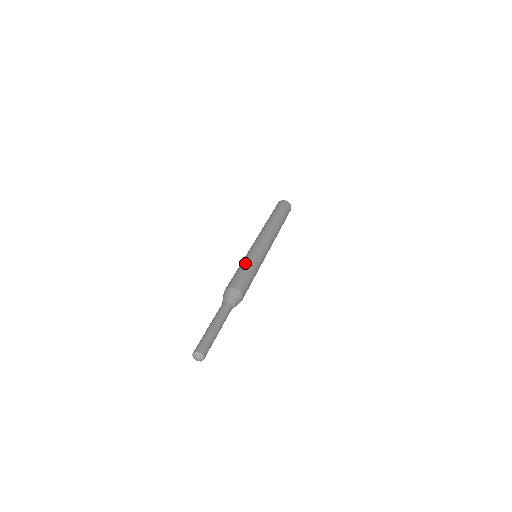
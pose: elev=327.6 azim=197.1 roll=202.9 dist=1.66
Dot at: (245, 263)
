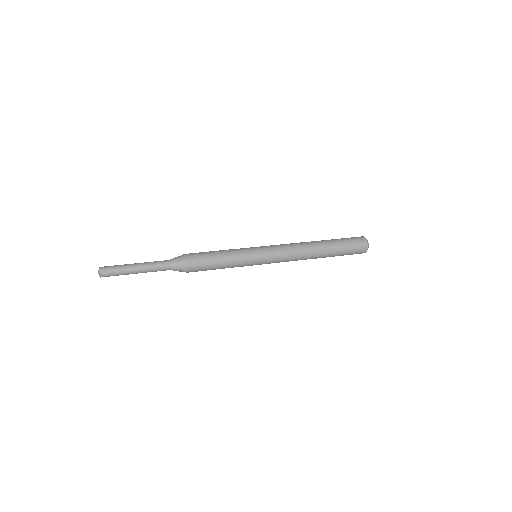
Dot at: (228, 253)
